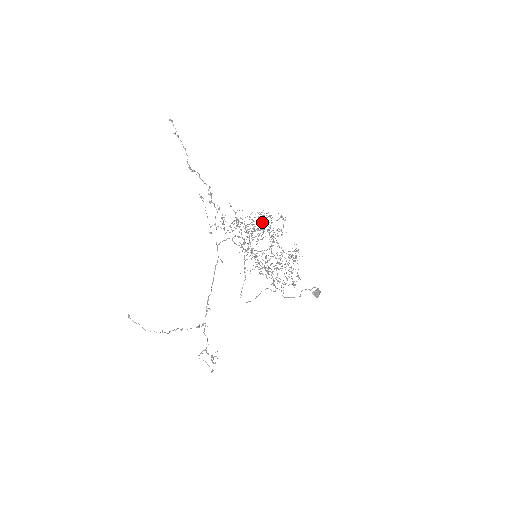
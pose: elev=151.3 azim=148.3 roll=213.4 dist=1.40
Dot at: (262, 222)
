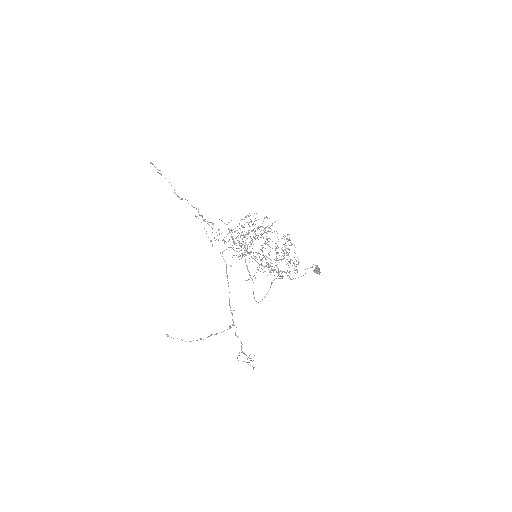
Dot at: occluded
